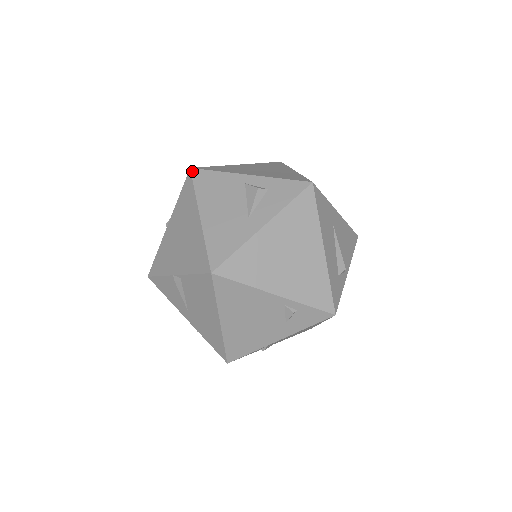
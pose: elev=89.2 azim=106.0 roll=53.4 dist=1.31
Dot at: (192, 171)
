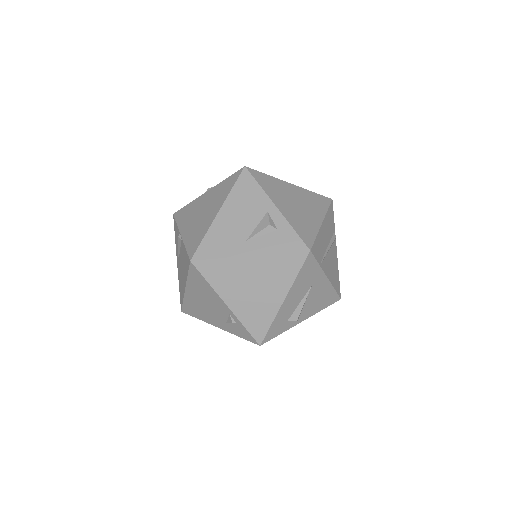
Dot at: (244, 170)
